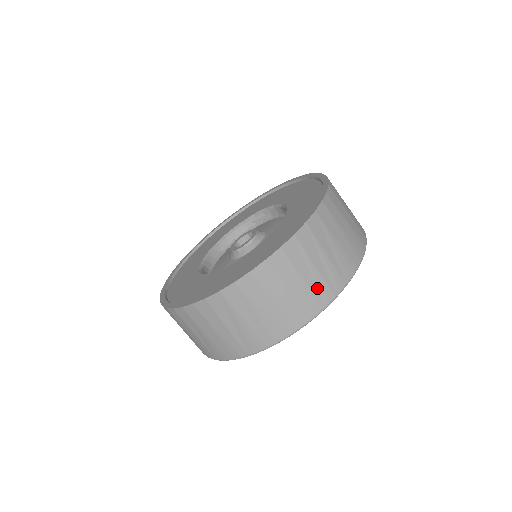
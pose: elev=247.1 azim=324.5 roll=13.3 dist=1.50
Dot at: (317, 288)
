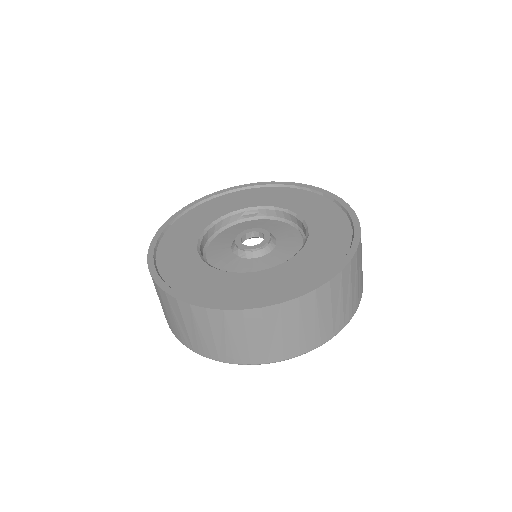
Dot at: (346, 309)
